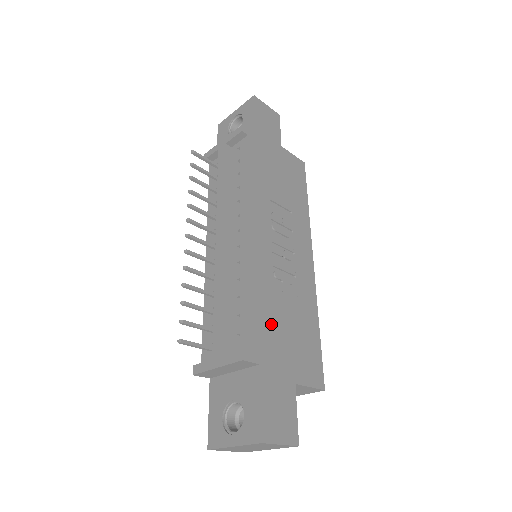
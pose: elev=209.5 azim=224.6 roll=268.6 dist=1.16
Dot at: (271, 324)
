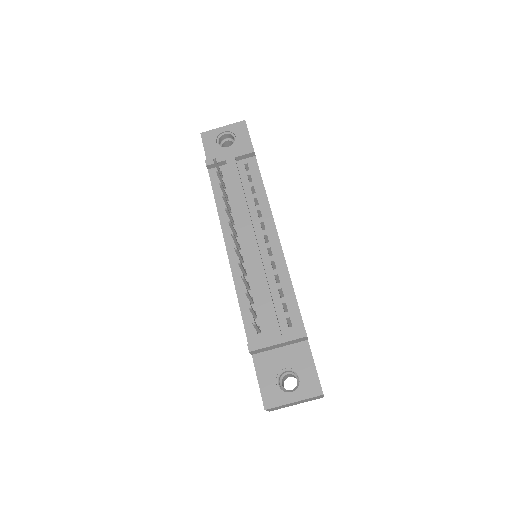
Dot at: occluded
